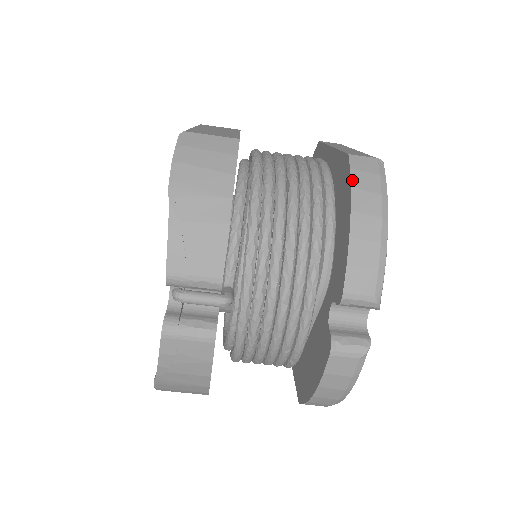
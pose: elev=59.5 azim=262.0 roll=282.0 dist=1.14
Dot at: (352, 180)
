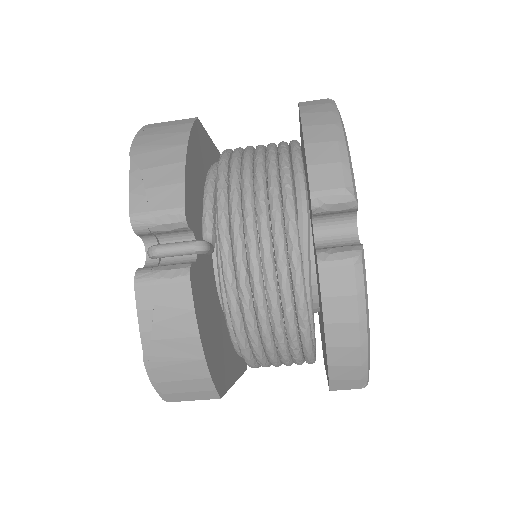
Dot at: (301, 111)
